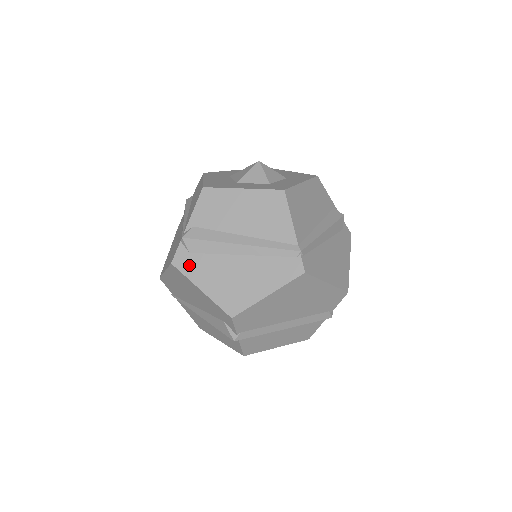
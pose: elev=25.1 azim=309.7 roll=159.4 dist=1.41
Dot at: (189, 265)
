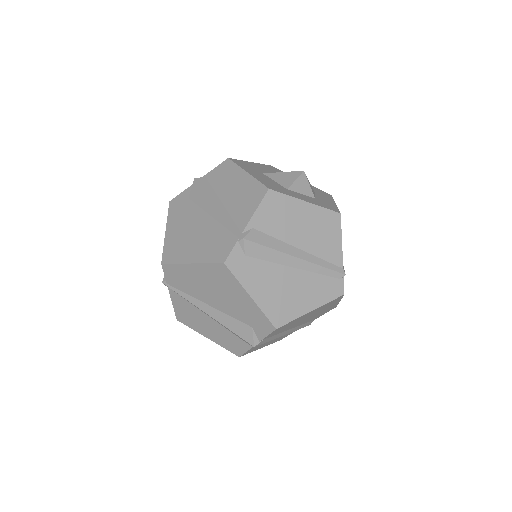
Dot at: (243, 268)
